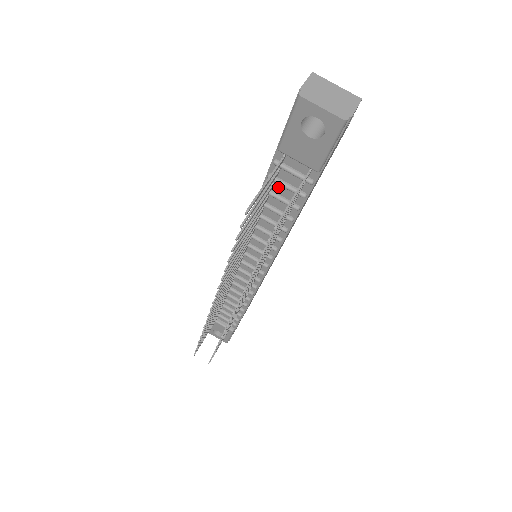
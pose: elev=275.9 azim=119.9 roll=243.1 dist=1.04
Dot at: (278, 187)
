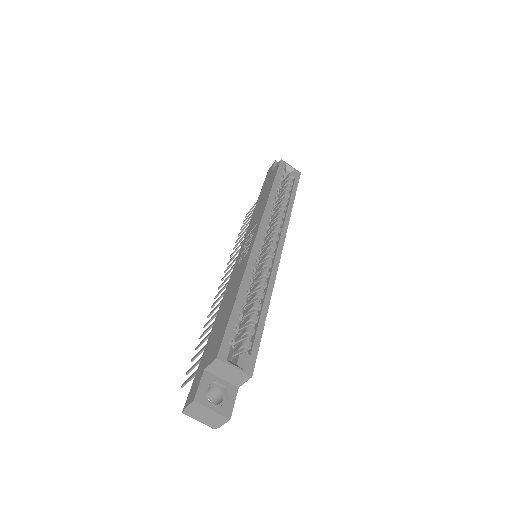
Dot at: occluded
